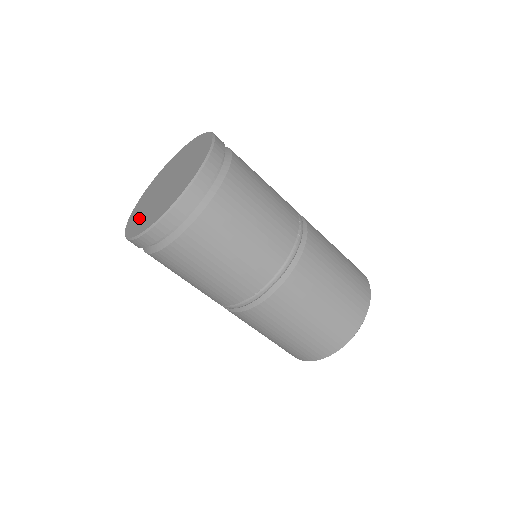
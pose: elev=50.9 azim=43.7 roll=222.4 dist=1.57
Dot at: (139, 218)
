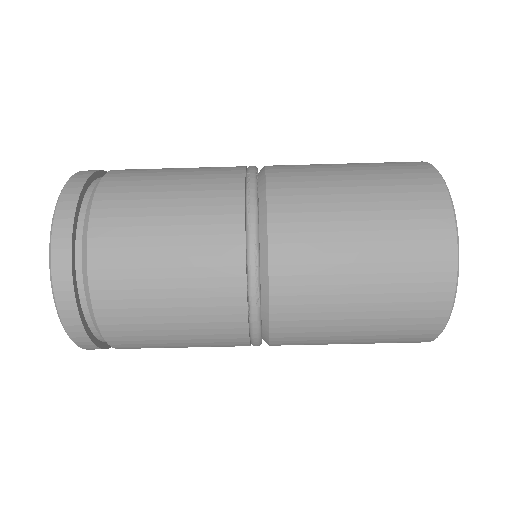
Dot at: occluded
